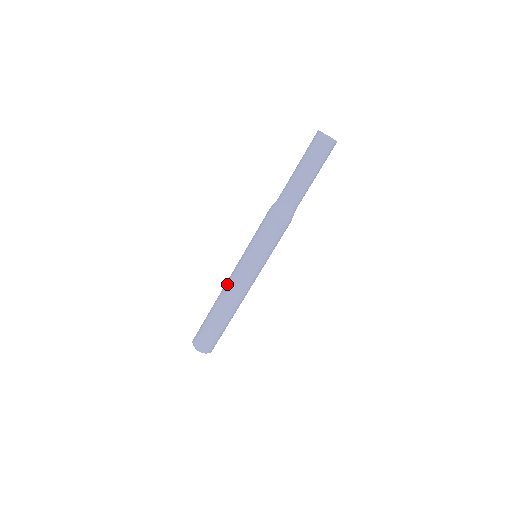
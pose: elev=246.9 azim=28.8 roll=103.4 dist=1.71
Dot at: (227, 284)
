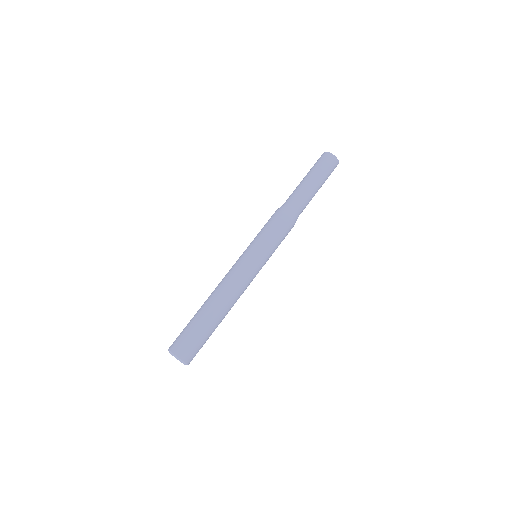
Dot at: (227, 282)
